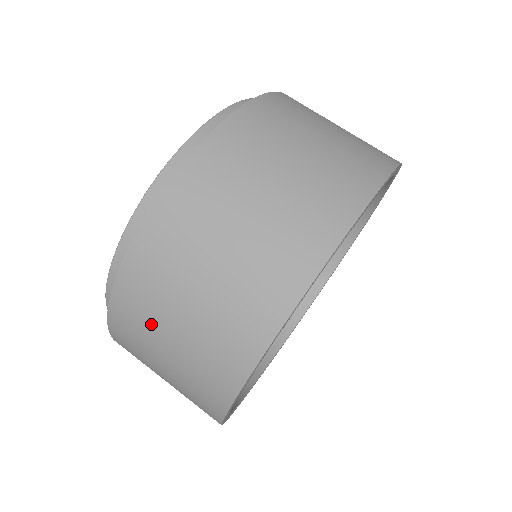
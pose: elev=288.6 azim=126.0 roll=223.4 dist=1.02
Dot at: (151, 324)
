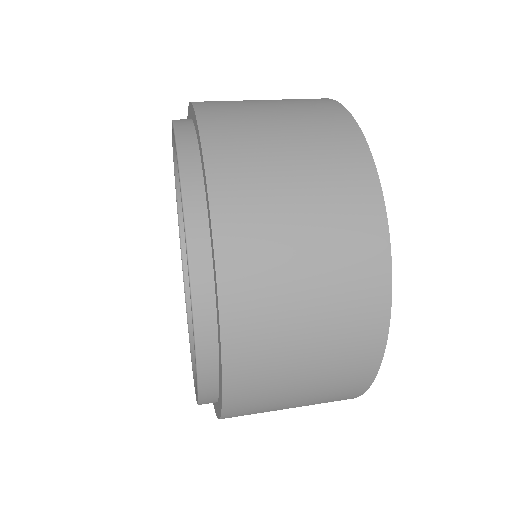
Dot at: (277, 376)
